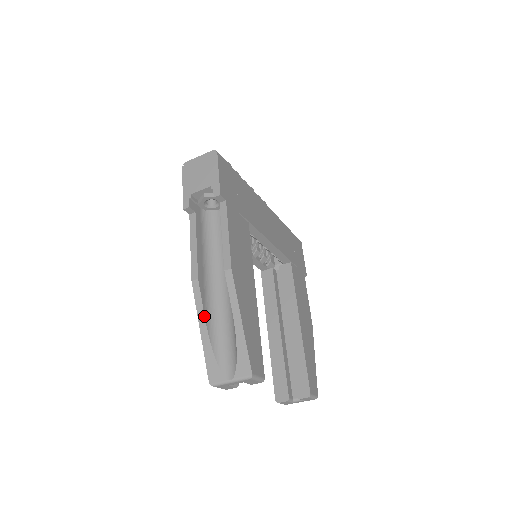
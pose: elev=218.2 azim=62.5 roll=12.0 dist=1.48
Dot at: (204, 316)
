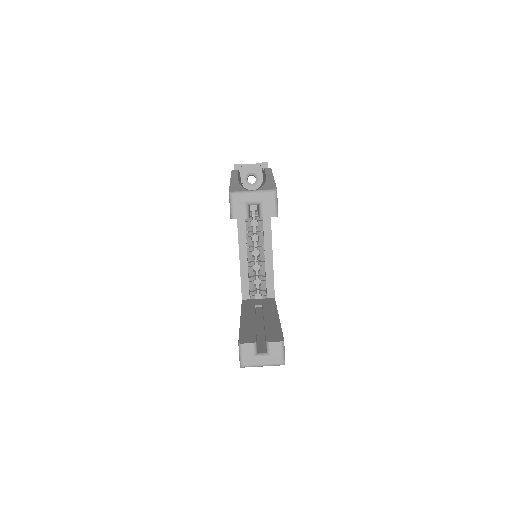
Dot at: (237, 177)
